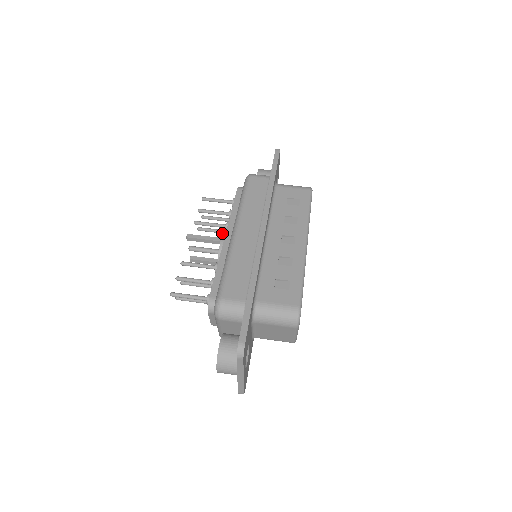
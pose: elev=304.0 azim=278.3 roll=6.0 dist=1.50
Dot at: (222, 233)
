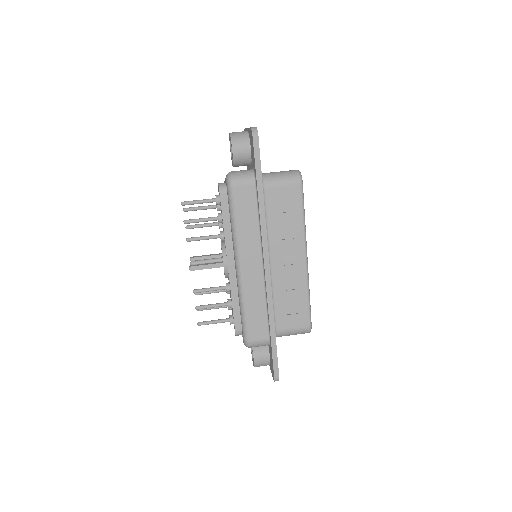
Dot at: occluded
